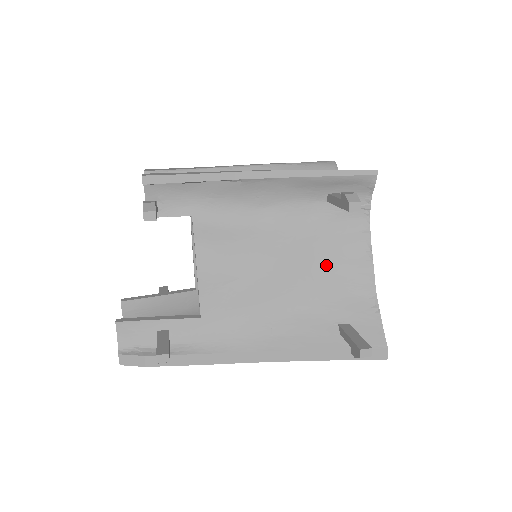
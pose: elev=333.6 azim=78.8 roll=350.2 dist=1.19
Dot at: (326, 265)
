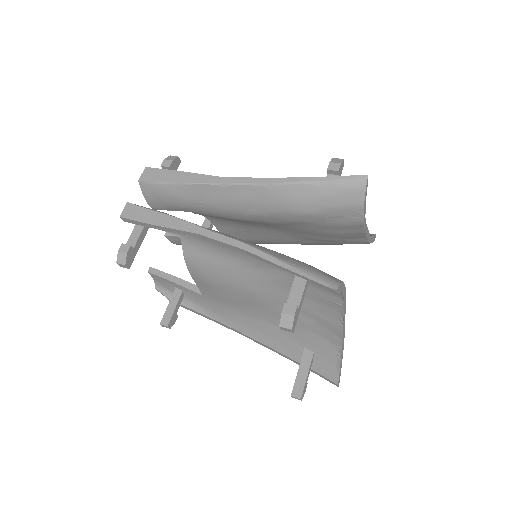
Dot at: occluded
